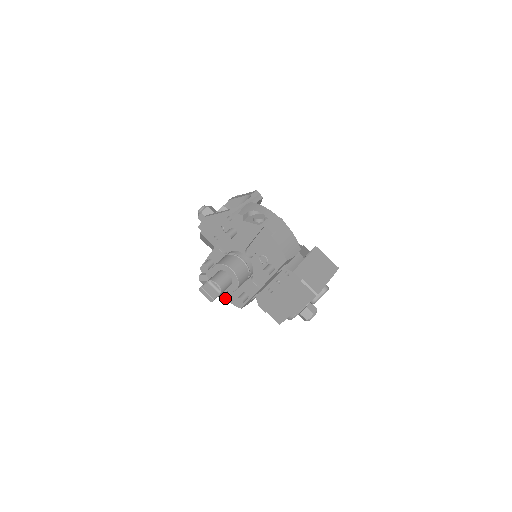
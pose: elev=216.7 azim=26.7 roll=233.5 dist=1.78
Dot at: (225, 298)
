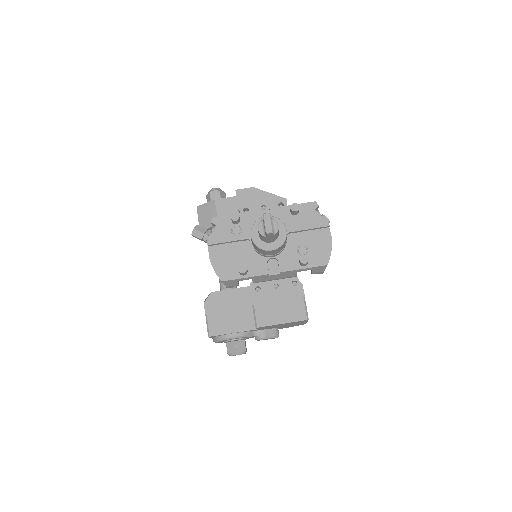
Dot at: (212, 261)
